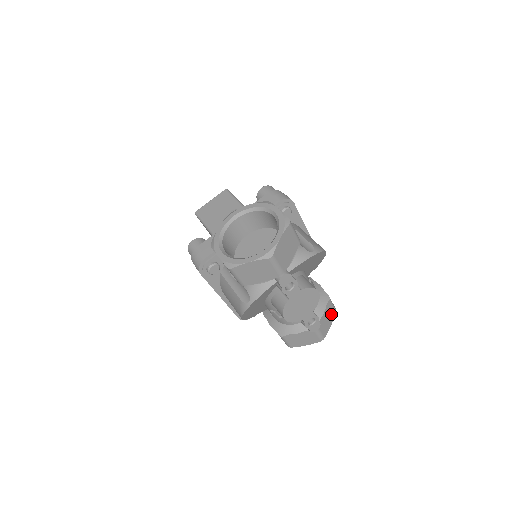
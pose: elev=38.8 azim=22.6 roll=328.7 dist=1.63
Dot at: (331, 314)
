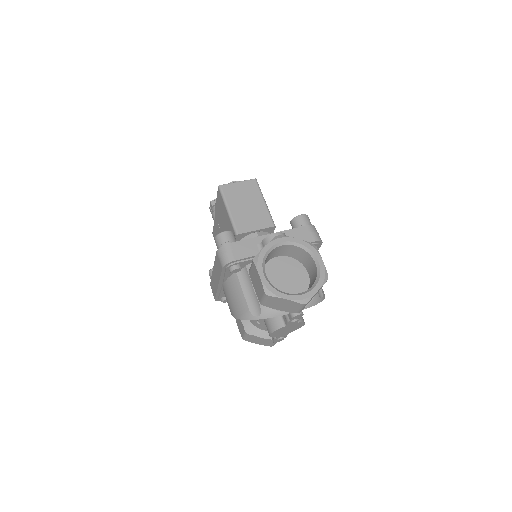
Dot at: occluded
